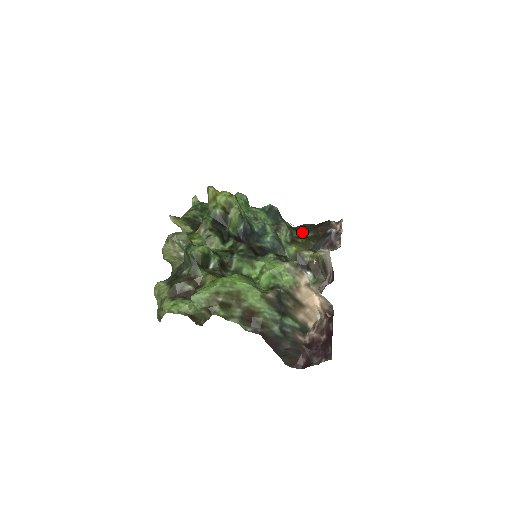
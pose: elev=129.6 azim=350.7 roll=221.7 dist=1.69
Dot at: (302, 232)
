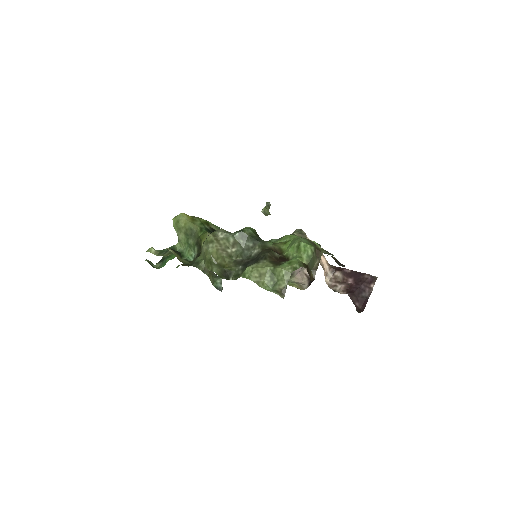
Dot at: occluded
